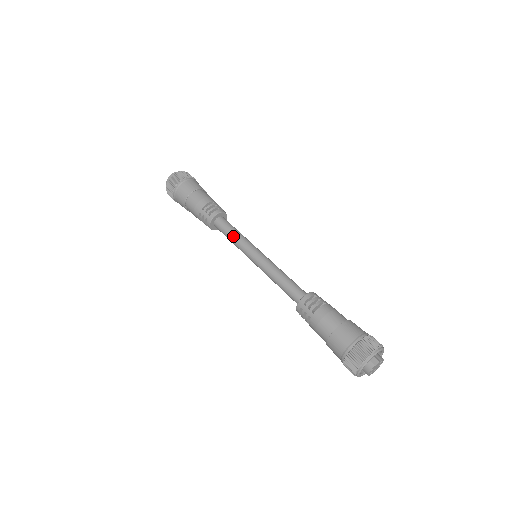
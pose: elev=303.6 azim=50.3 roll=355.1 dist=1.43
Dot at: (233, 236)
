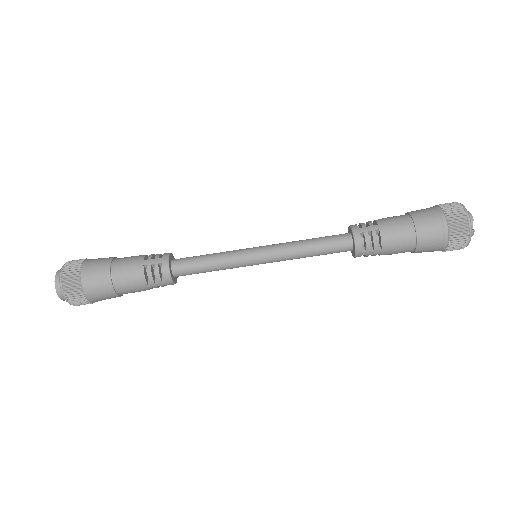
Dot at: (214, 269)
